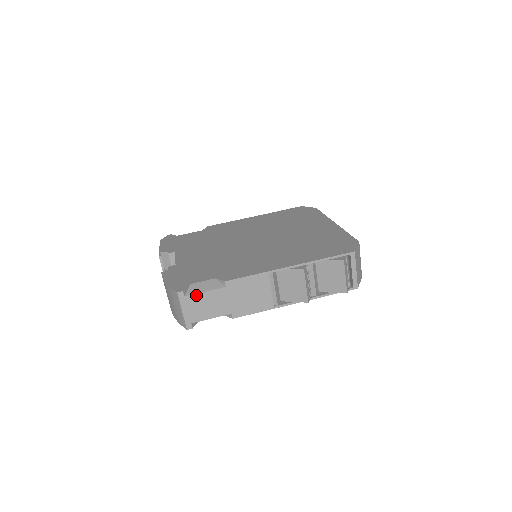
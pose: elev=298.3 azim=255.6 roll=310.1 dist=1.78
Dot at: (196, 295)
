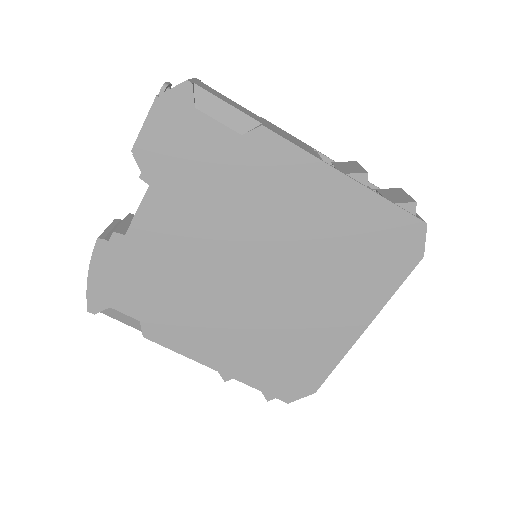
Dot at: (111, 316)
